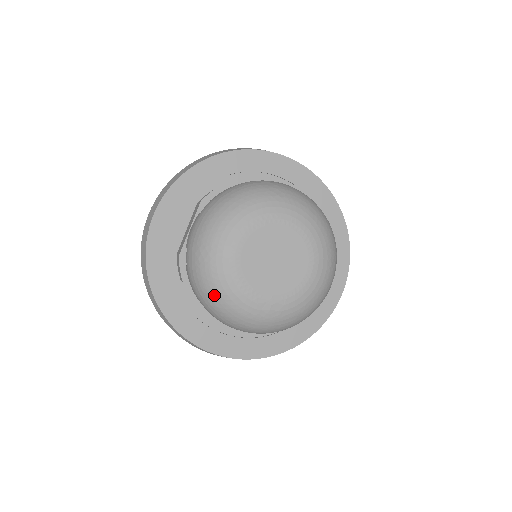
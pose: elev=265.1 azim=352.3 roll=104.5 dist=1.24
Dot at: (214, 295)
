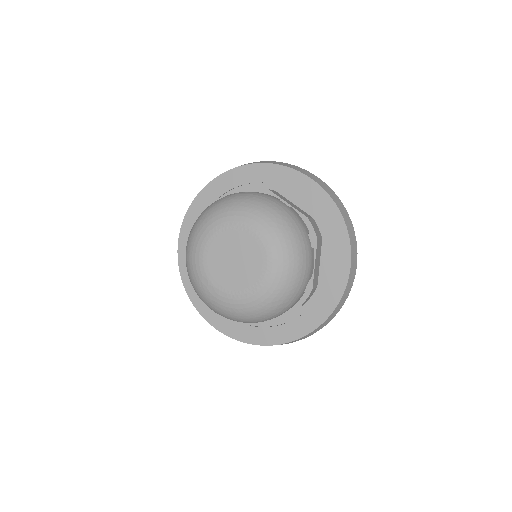
Dot at: (188, 246)
